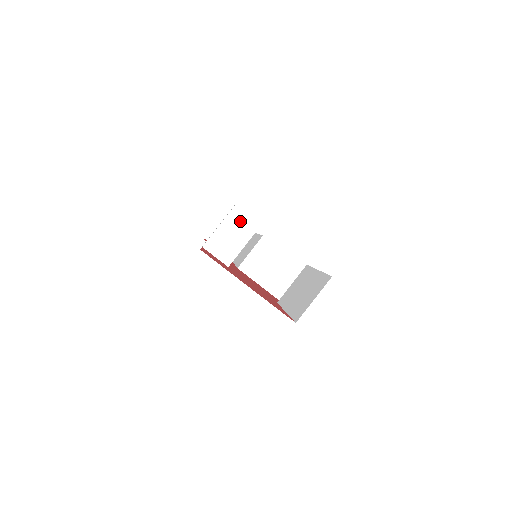
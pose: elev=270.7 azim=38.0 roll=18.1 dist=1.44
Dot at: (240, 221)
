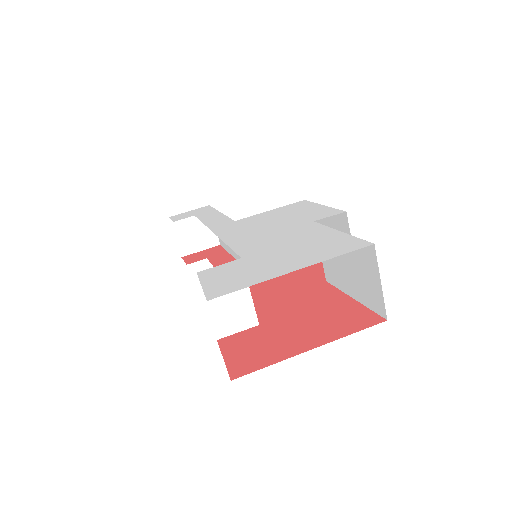
Dot at: occluded
